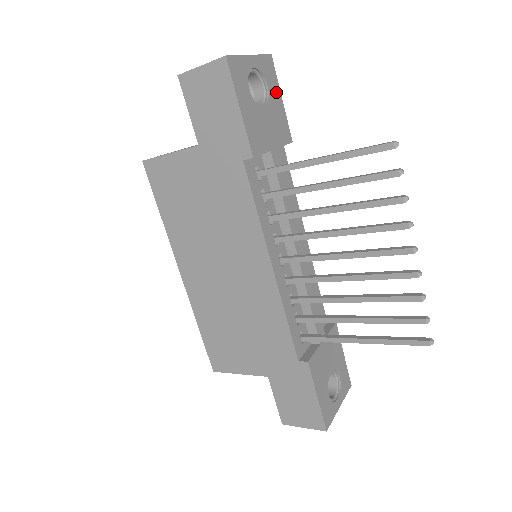
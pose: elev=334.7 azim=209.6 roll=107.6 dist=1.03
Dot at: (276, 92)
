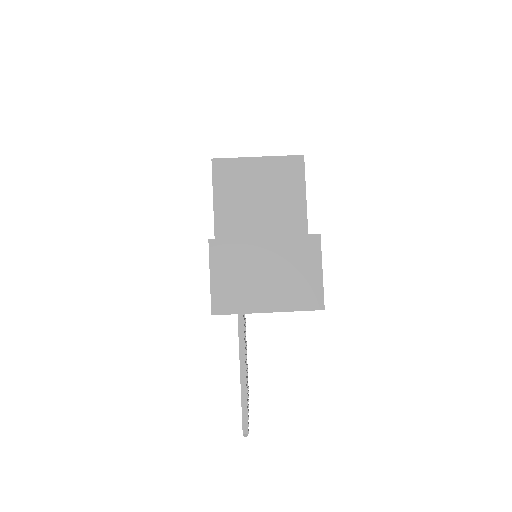
Dot at: occluded
